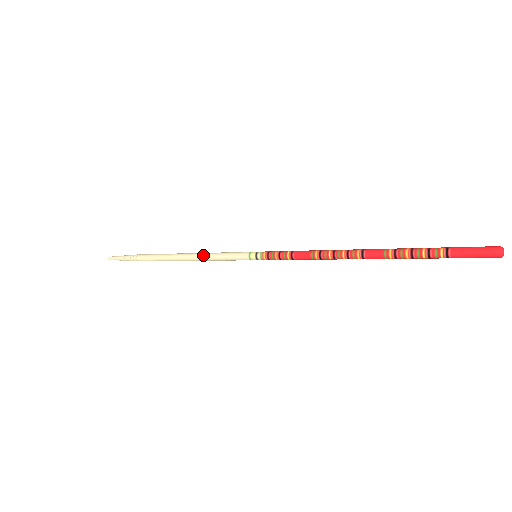
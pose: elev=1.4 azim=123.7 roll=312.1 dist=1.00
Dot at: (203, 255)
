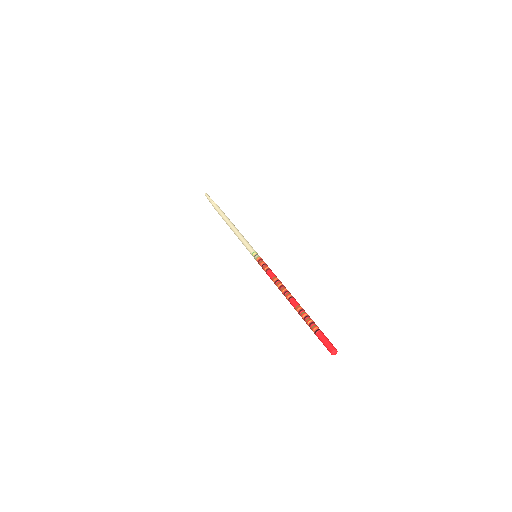
Dot at: occluded
